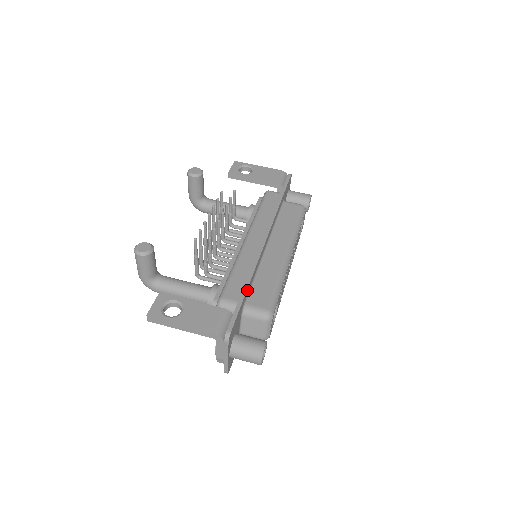
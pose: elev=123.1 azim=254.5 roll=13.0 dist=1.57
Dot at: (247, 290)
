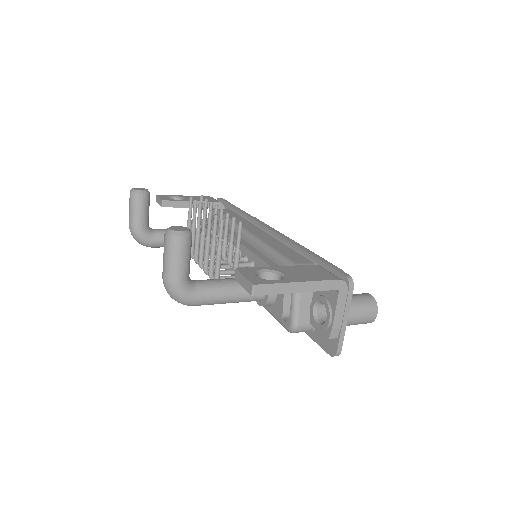
Dot at: occluded
